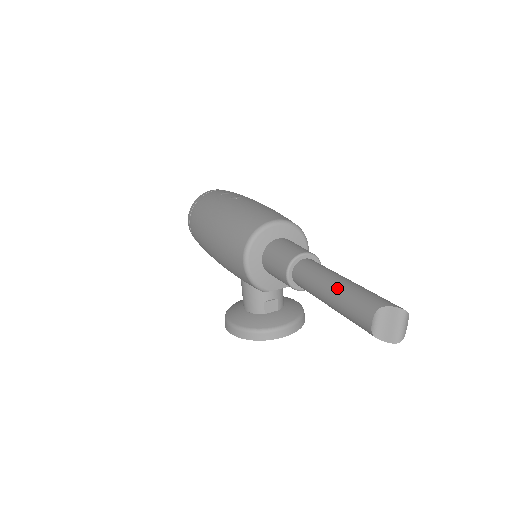
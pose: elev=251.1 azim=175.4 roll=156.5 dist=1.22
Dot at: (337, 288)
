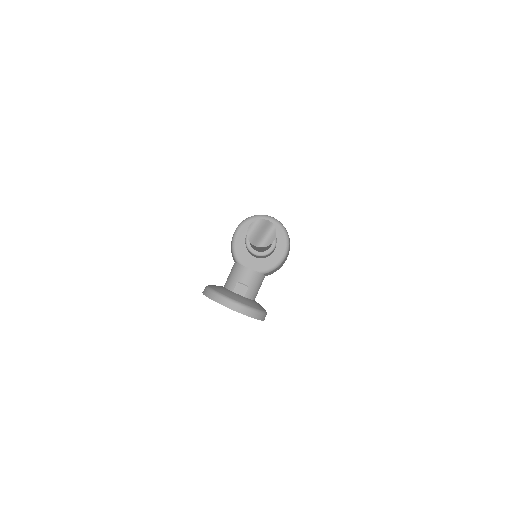
Dot at: occluded
